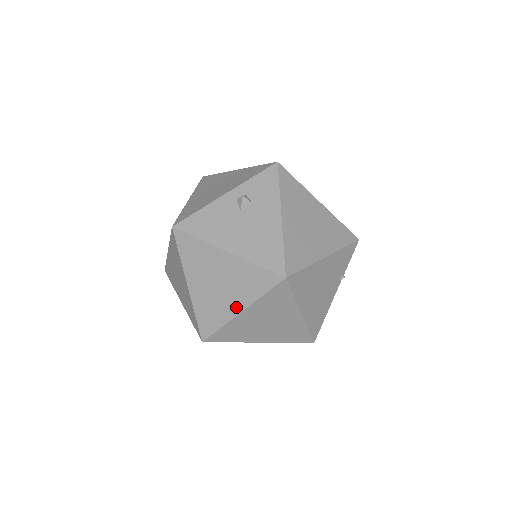
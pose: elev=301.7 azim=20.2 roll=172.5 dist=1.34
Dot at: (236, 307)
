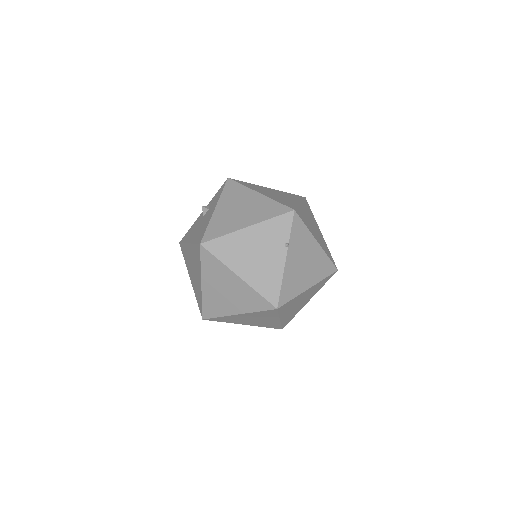
Dot at: (200, 281)
